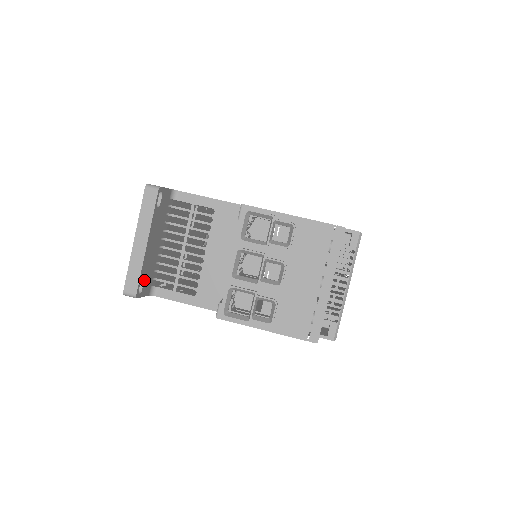
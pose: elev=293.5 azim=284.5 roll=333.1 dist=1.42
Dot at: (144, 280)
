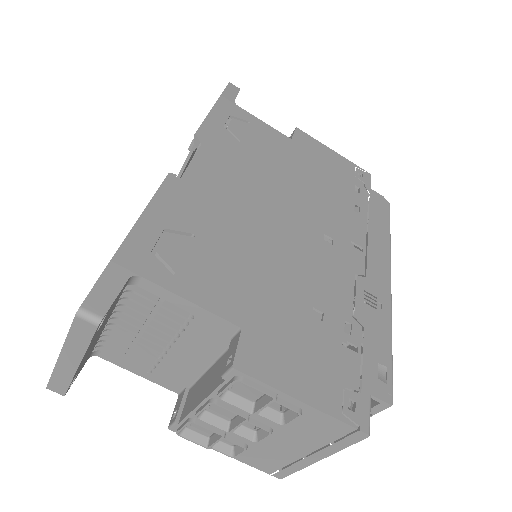
Dot at: occluded
